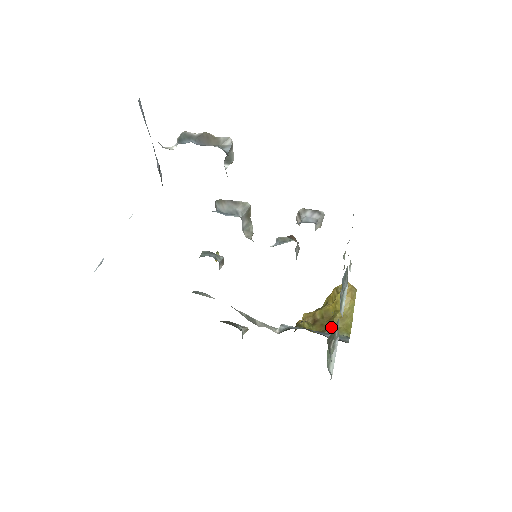
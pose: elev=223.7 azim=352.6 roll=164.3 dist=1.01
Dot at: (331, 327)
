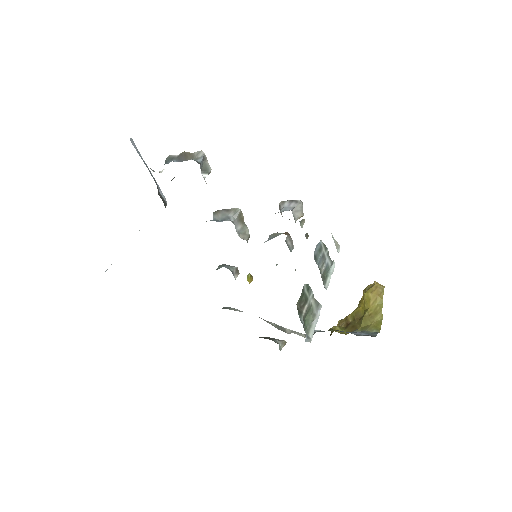
Dot at: (361, 326)
